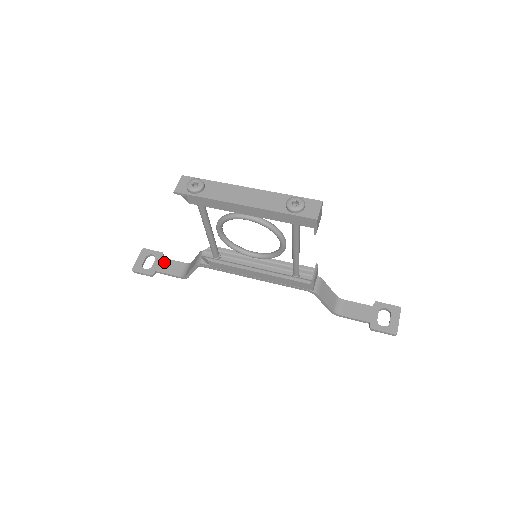
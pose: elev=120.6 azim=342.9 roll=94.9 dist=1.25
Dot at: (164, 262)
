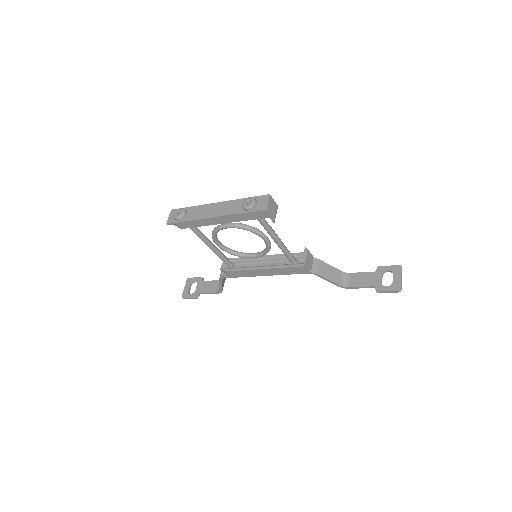
Dot at: (204, 284)
